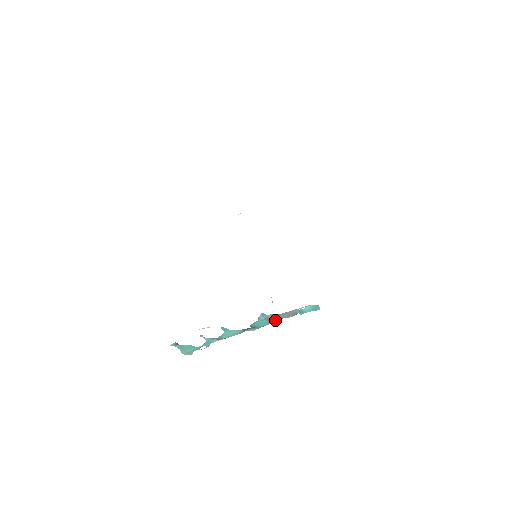
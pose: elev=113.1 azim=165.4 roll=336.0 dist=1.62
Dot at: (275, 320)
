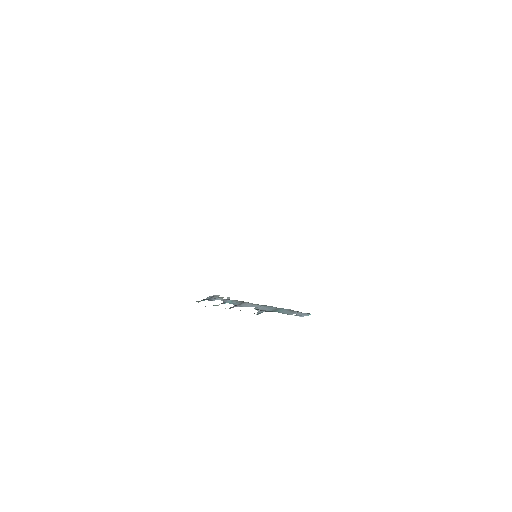
Dot at: (276, 307)
